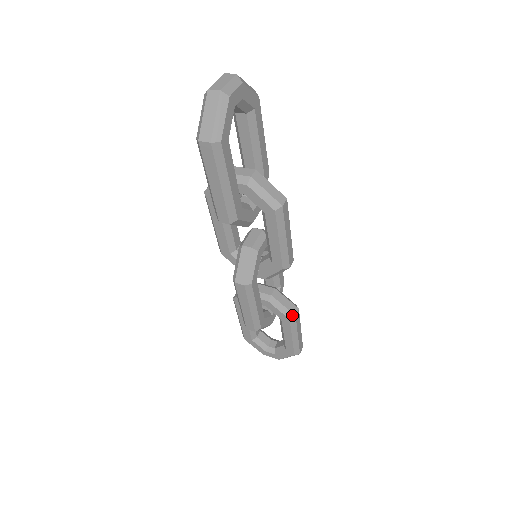
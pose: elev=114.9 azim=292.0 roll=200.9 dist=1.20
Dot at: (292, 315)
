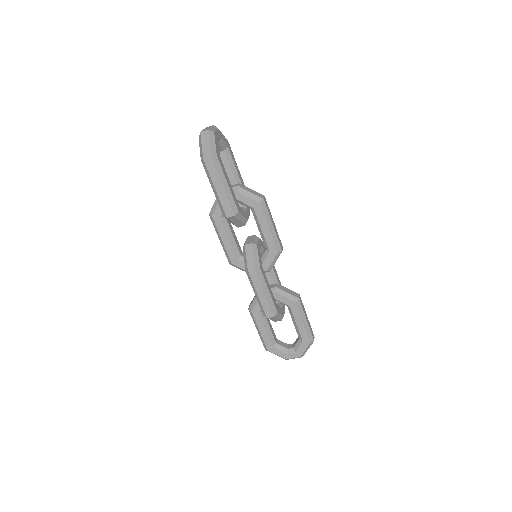
Dot at: (296, 298)
